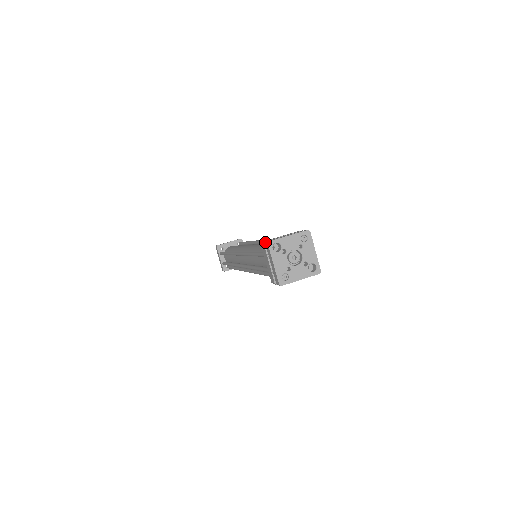
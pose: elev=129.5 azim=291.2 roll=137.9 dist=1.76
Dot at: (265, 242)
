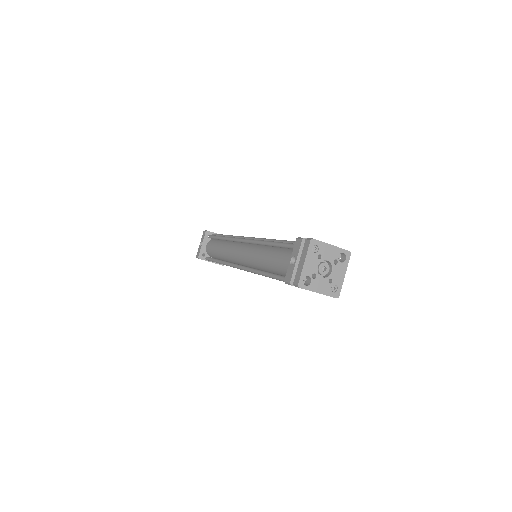
Dot at: (290, 283)
